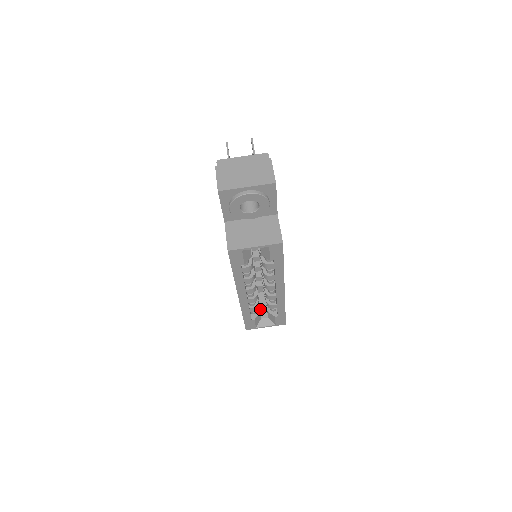
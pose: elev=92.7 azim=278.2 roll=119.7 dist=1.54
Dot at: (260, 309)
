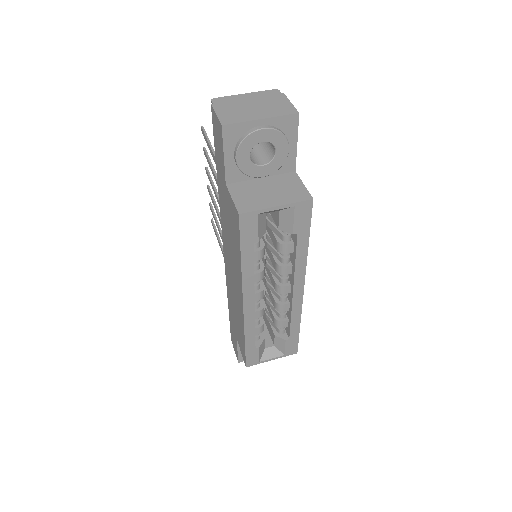
Dot at: occluded
